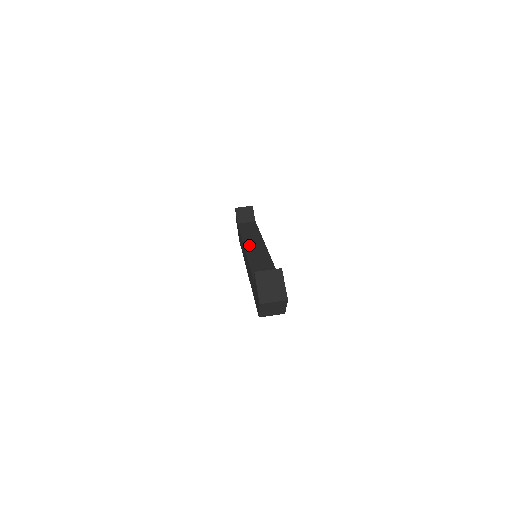
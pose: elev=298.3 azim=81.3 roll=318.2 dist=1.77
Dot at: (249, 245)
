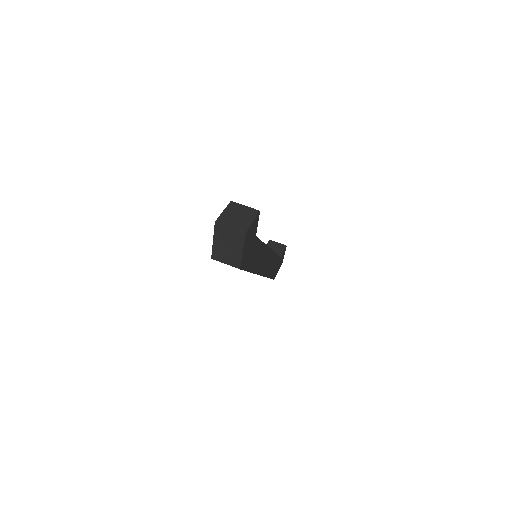
Dot at: occluded
